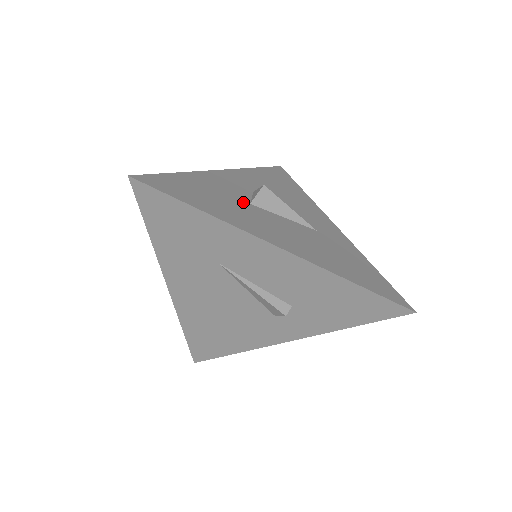
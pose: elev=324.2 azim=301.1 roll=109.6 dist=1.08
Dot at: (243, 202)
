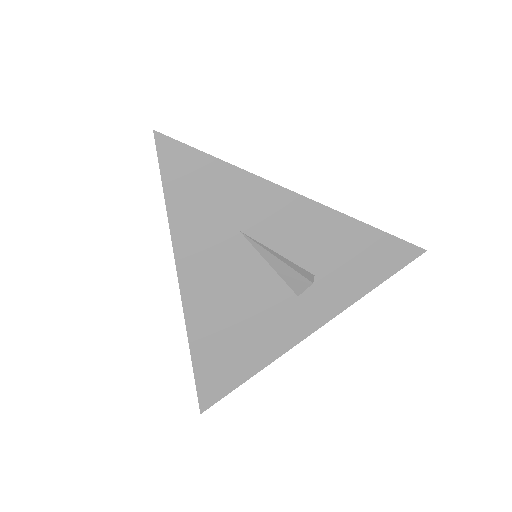
Dot at: occluded
